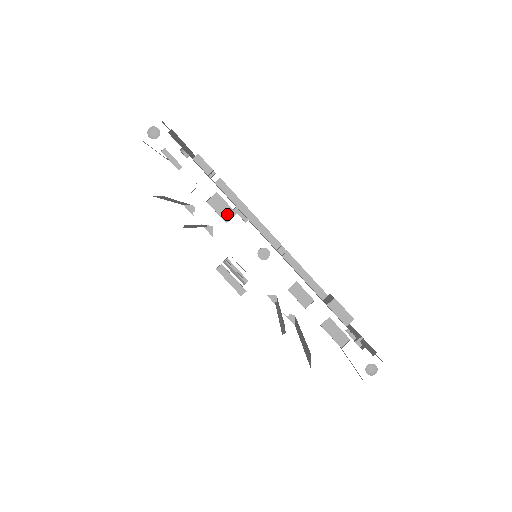
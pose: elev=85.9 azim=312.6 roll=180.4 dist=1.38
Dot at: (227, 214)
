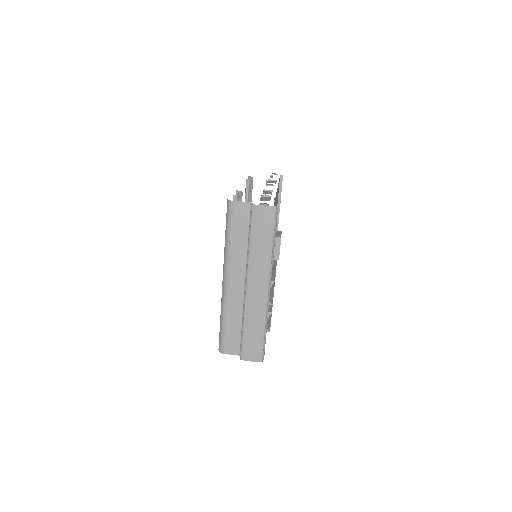
Dot at: occluded
